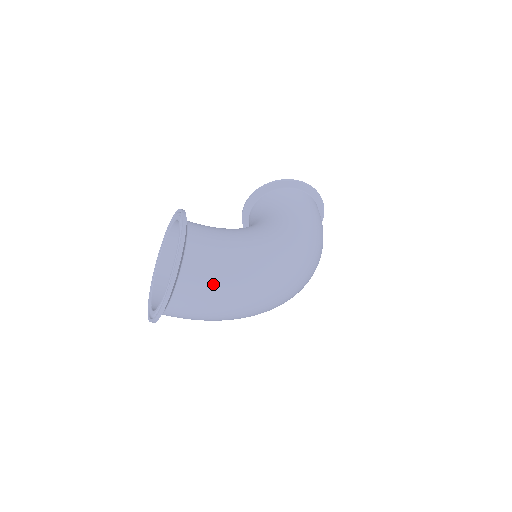
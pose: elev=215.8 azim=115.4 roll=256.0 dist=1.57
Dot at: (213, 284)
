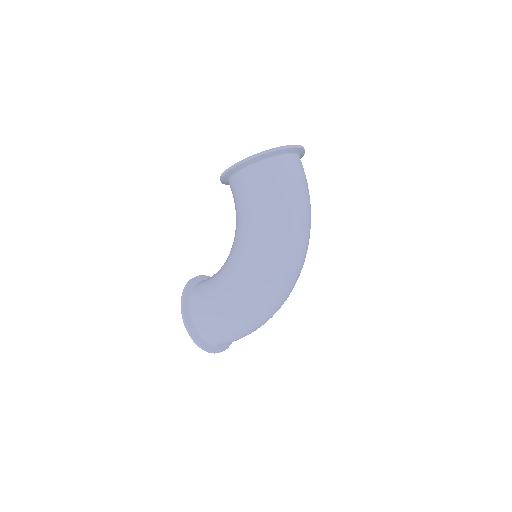
Dot at: occluded
